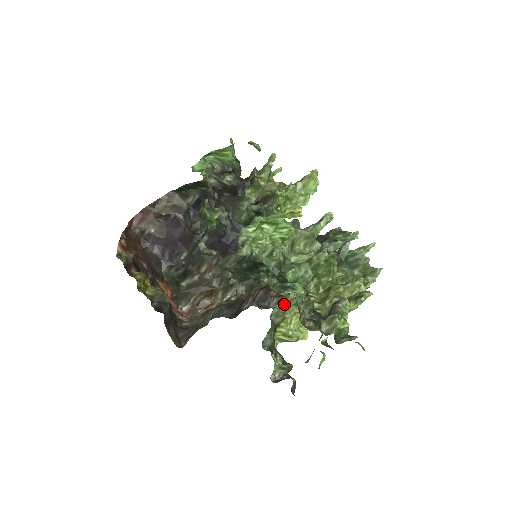
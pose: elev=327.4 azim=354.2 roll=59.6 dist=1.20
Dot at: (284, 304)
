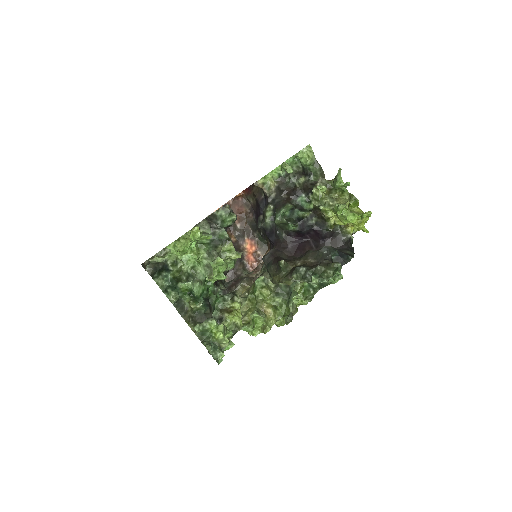
Dot at: (227, 299)
